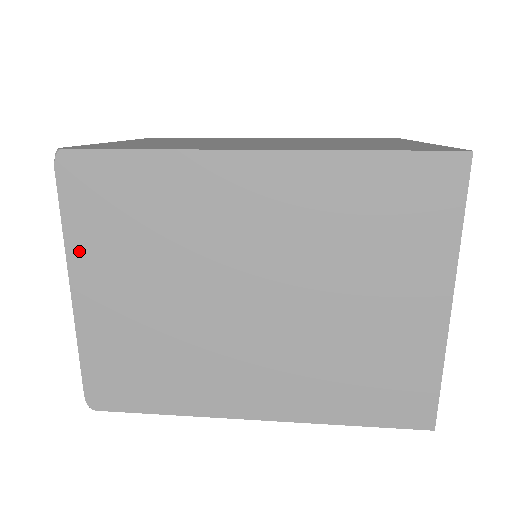
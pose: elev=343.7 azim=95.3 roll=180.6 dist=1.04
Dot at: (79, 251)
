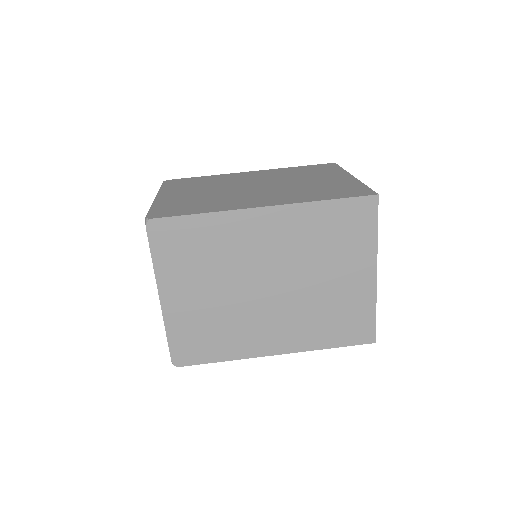
Dot at: occluded
